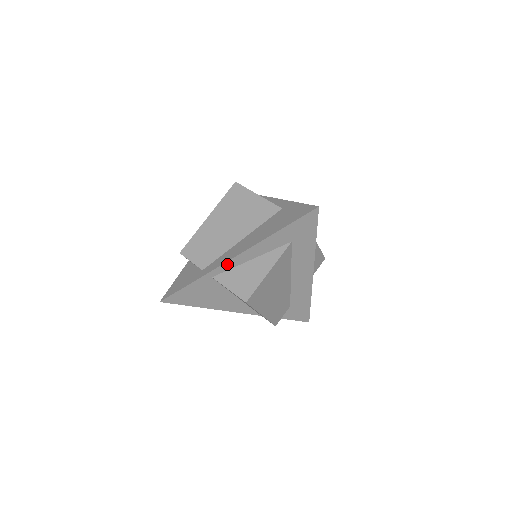
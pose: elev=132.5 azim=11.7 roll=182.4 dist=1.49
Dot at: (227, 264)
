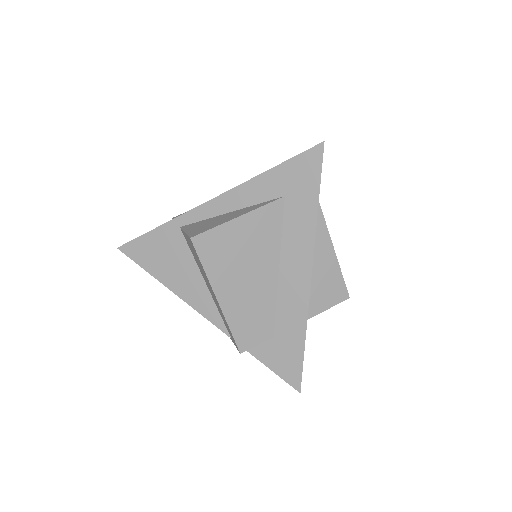
Dot at: (201, 210)
